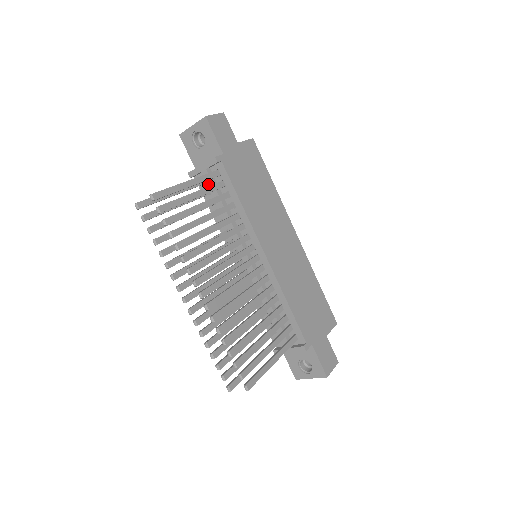
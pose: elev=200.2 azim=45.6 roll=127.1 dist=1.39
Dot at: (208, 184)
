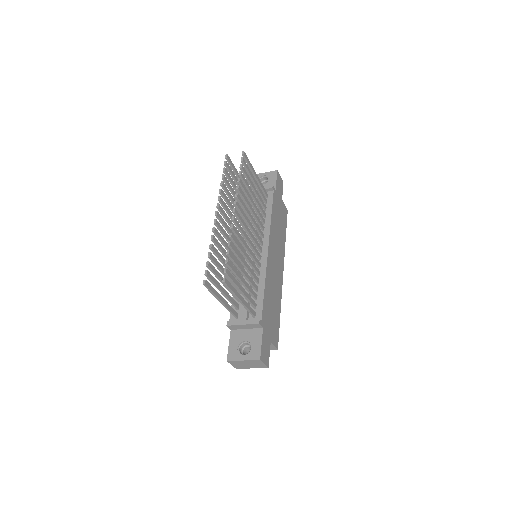
Dot at: occluded
